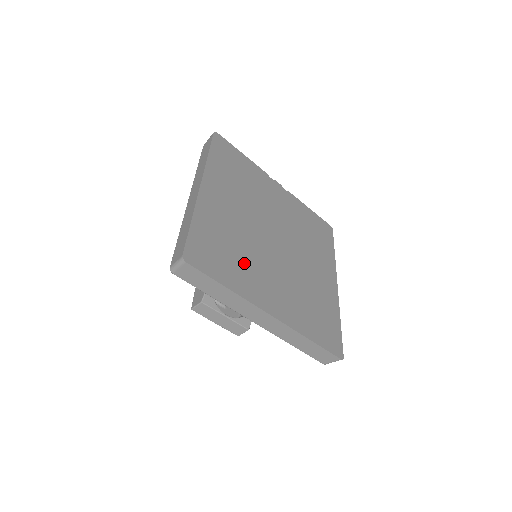
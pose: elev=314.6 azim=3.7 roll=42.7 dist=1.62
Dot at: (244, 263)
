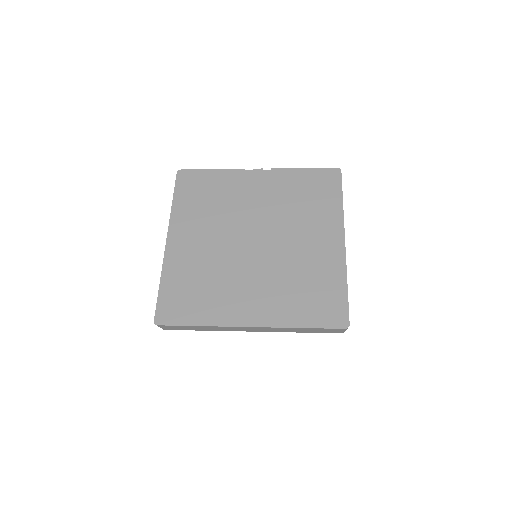
Dot at: (216, 291)
